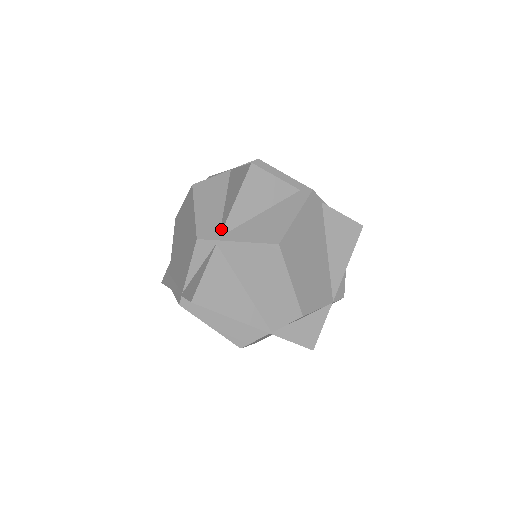
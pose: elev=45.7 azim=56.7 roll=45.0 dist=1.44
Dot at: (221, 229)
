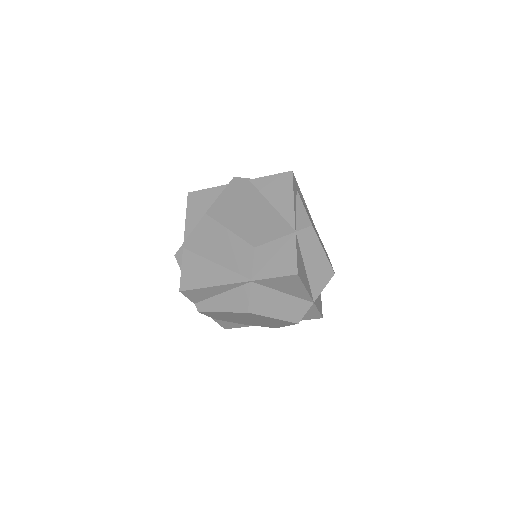
Dot at: (185, 239)
